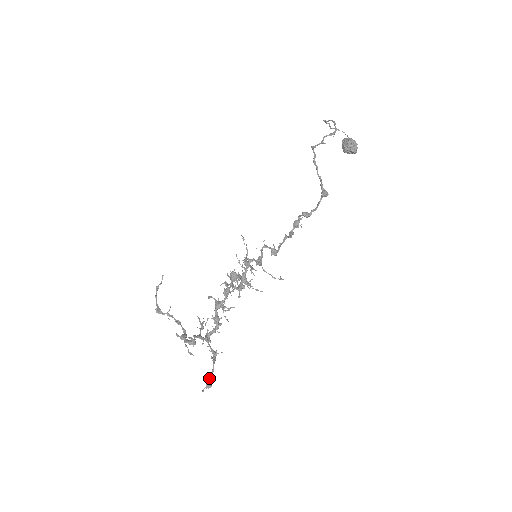
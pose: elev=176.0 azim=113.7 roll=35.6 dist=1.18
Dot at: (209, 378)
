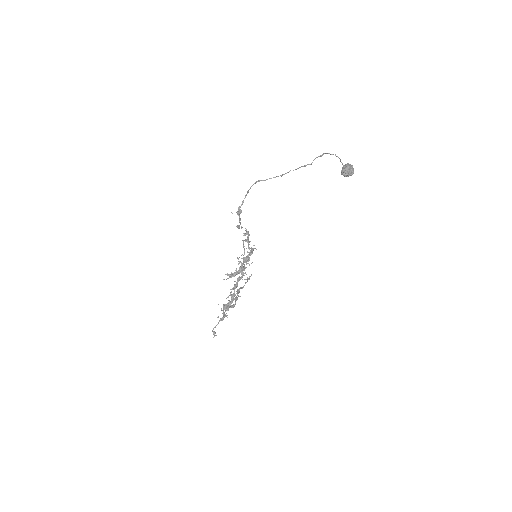
Dot at: (213, 328)
